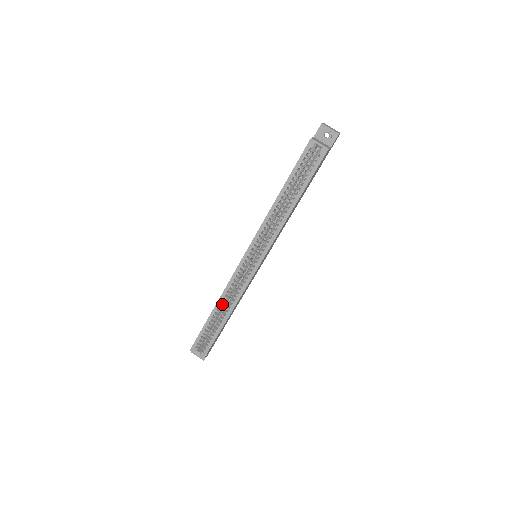
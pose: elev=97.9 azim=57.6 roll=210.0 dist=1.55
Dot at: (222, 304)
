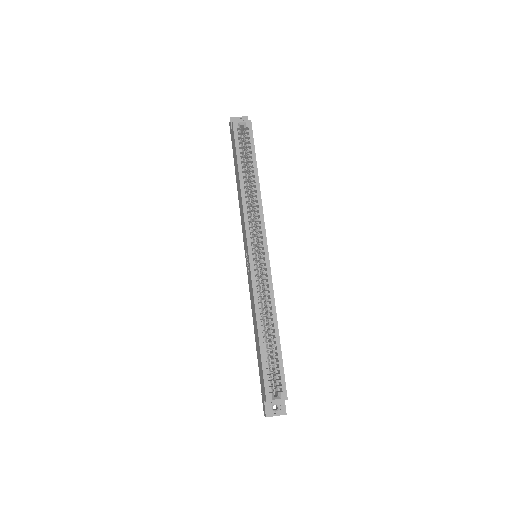
Dot at: (262, 317)
